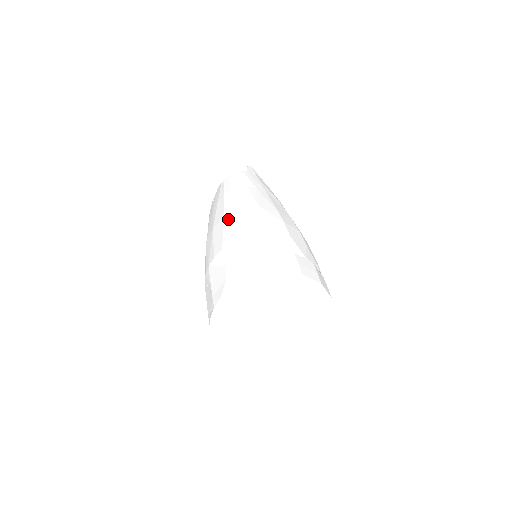
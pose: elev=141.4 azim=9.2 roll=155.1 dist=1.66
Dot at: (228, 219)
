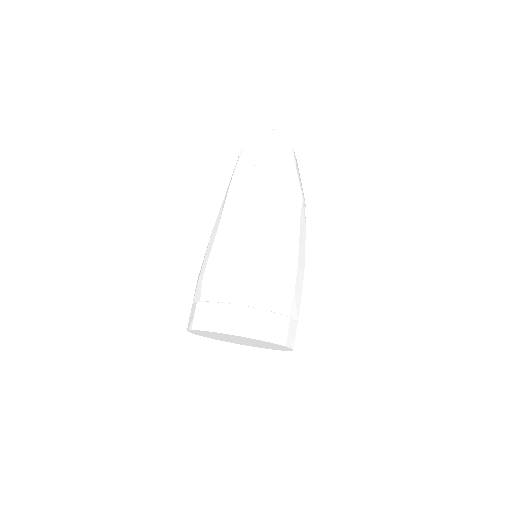
Dot at: (210, 238)
